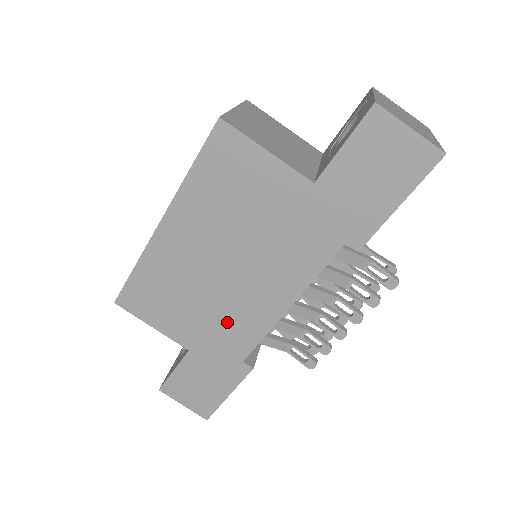
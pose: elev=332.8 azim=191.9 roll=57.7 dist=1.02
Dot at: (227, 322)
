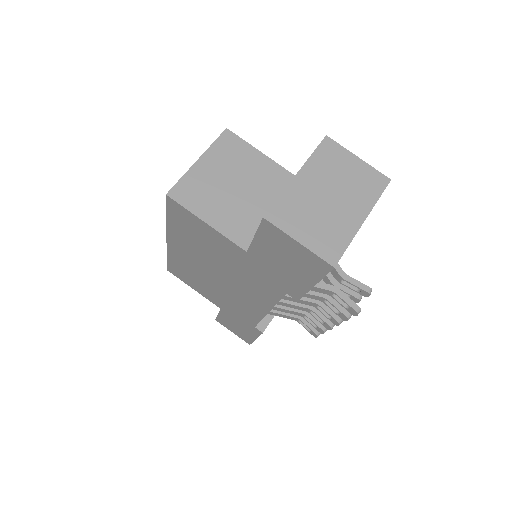
Dot at: (234, 304)
